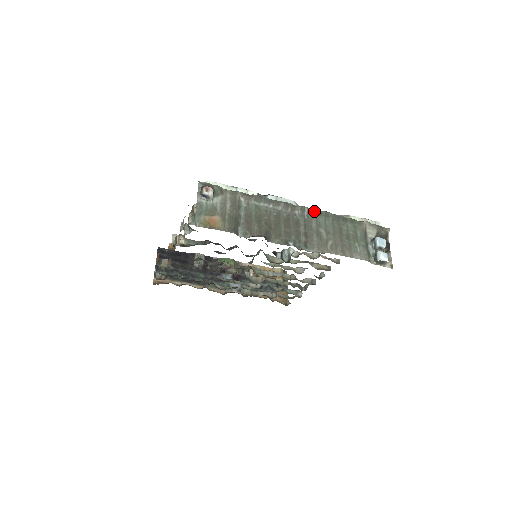
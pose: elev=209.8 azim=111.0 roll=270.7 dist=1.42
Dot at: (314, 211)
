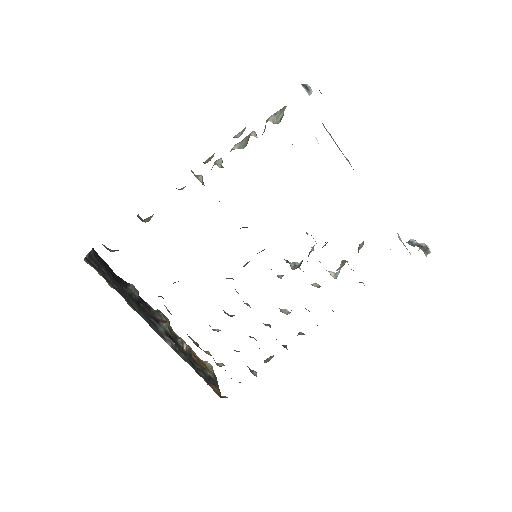
Dot at: occluded
